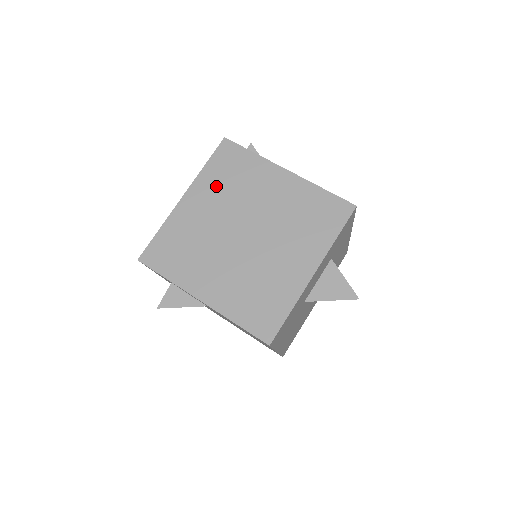
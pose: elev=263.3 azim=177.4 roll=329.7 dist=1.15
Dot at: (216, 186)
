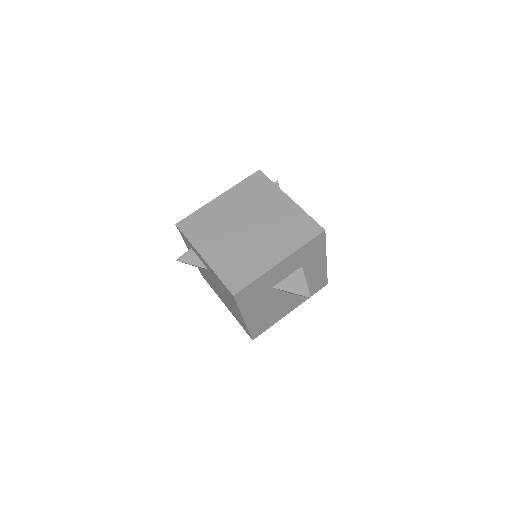
Dot at: (242, 195)
